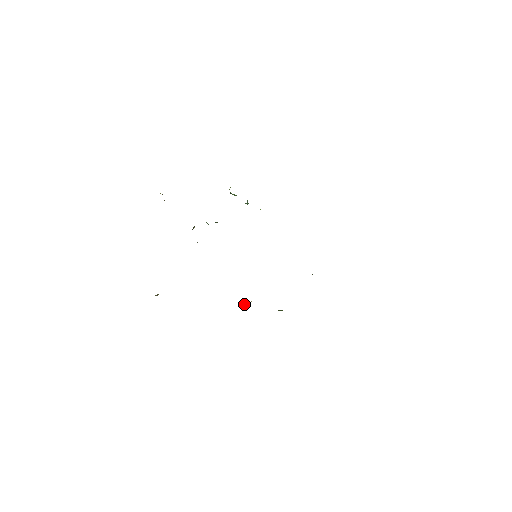
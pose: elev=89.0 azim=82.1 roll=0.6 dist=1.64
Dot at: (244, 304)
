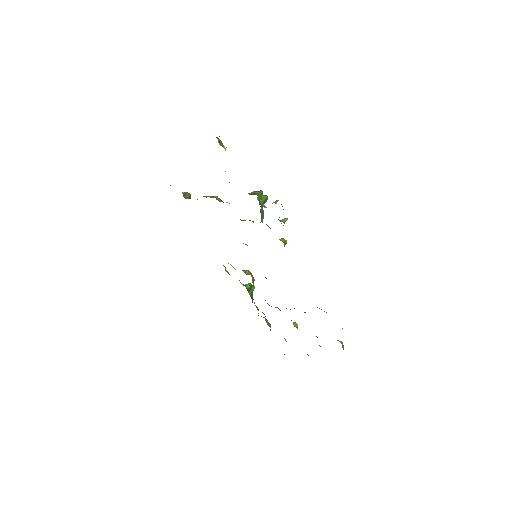
Dot at: (230, 264)
